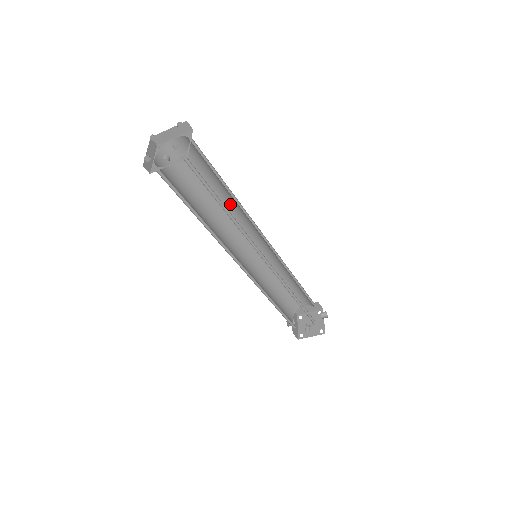
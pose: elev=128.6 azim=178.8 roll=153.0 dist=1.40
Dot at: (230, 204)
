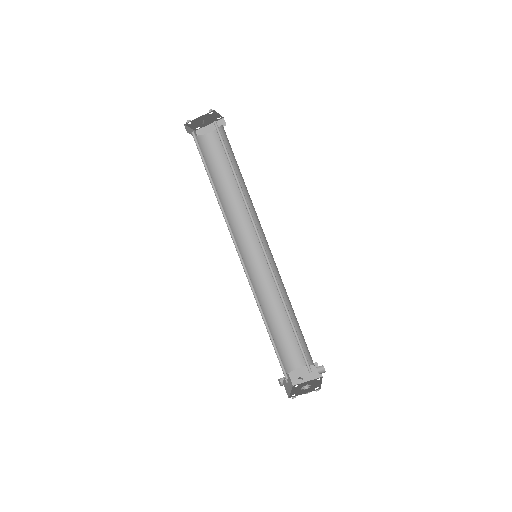
Dot at: (242, 201)
